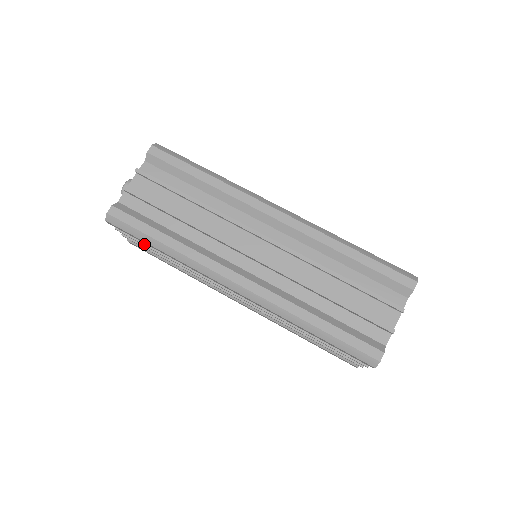
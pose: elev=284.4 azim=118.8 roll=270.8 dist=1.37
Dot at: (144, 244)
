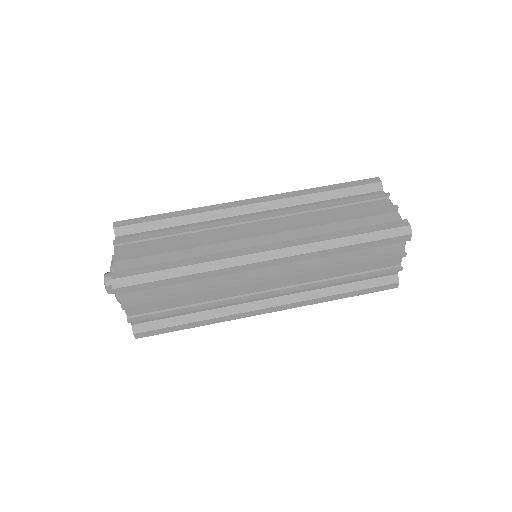
Dot at: (158, 300)
